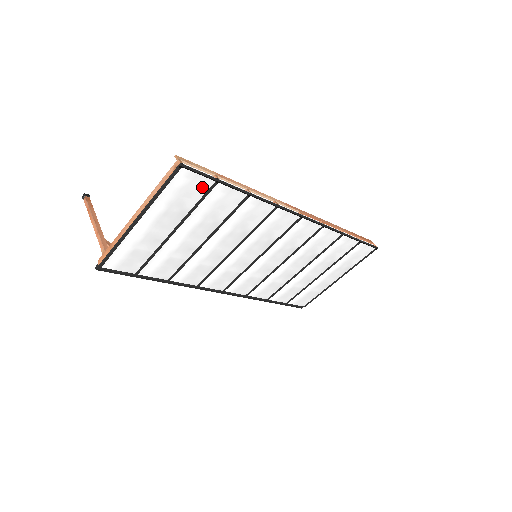
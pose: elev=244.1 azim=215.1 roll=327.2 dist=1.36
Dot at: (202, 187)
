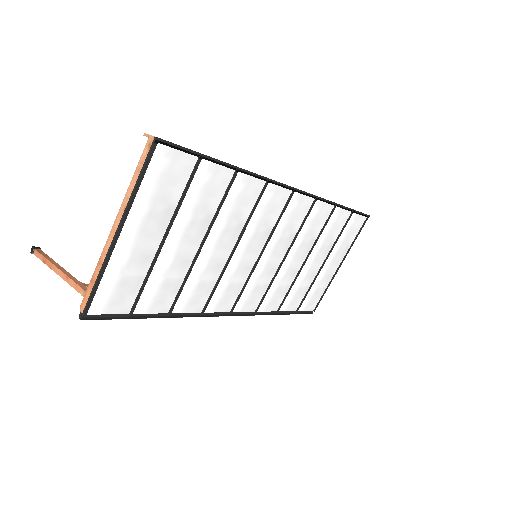
Dot at: (185, 168)
